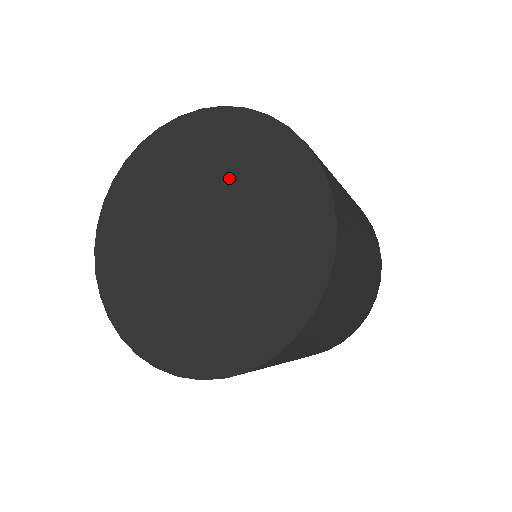
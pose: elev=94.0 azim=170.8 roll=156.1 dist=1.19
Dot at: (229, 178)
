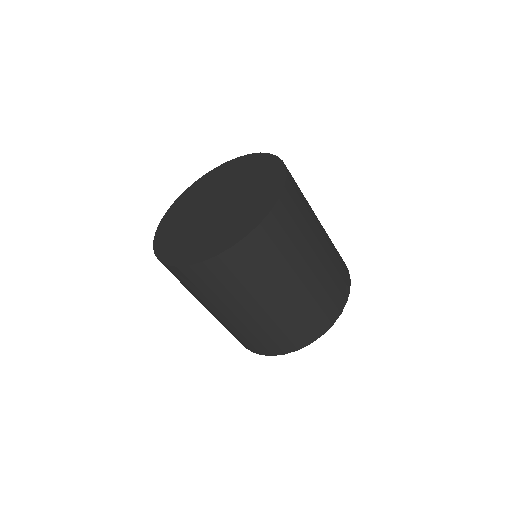
Dot at: (249, 190)
